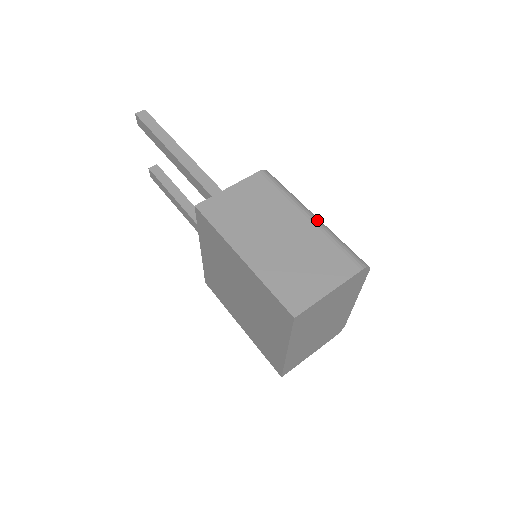
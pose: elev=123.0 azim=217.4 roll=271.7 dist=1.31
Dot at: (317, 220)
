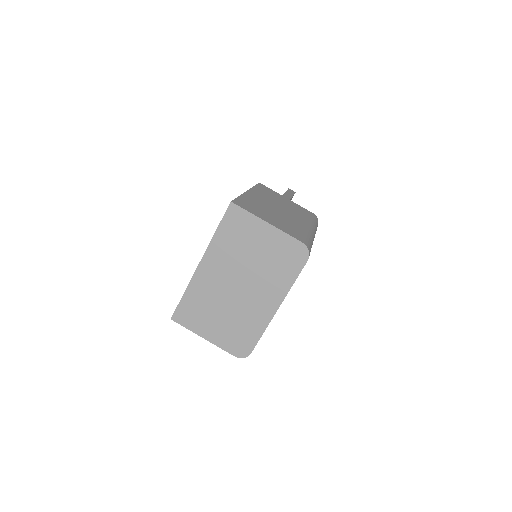
Dot at: (312, 231)
